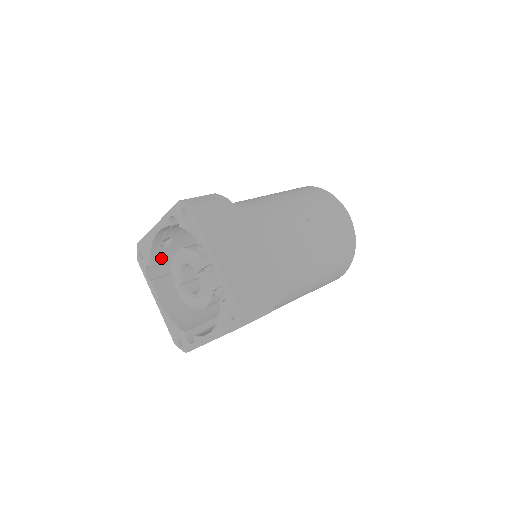
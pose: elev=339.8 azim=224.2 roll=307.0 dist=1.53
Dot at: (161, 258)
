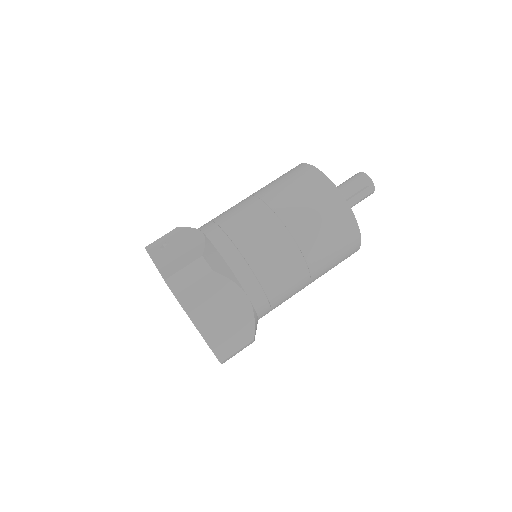
Dot at: occluded
